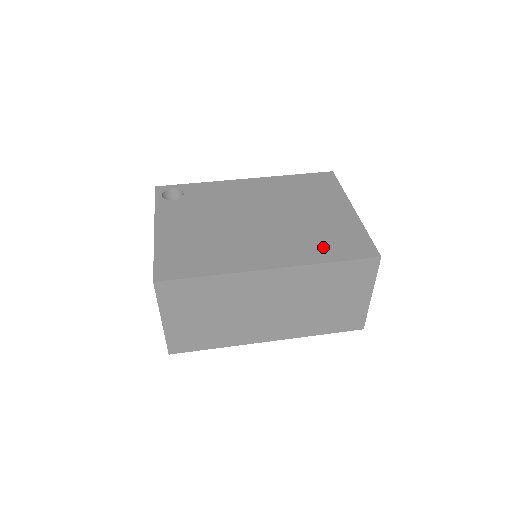
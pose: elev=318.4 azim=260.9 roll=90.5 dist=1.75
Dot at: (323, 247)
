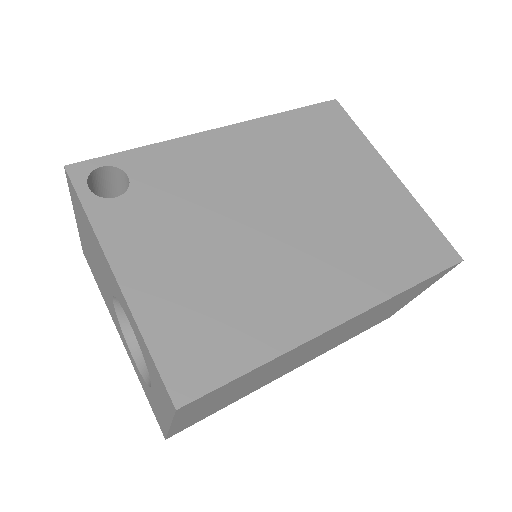
Dot at: (391, 259)
